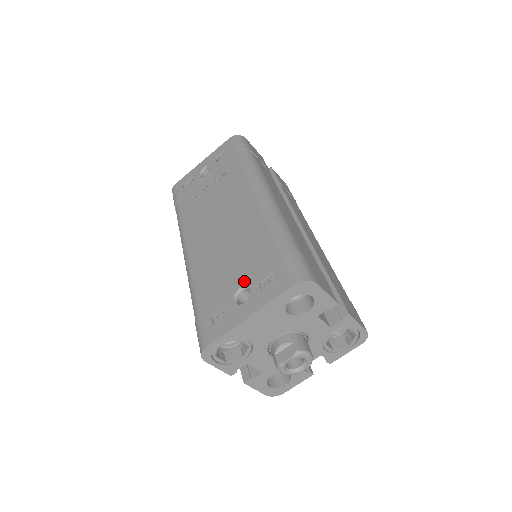
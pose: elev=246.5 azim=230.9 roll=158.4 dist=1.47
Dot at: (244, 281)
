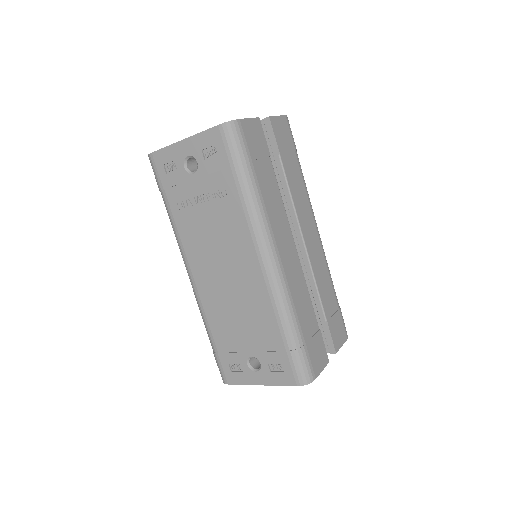
Dot at: (255, 354)
